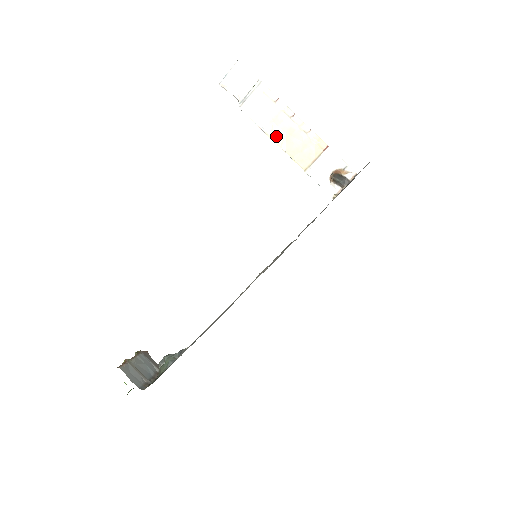
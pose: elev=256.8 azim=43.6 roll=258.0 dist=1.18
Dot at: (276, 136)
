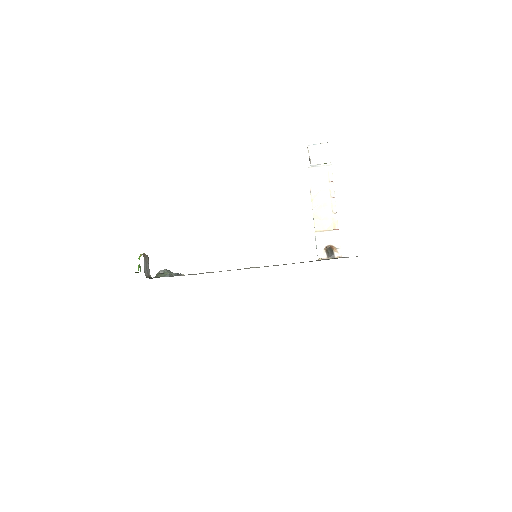
Dot at: (315, 200)
